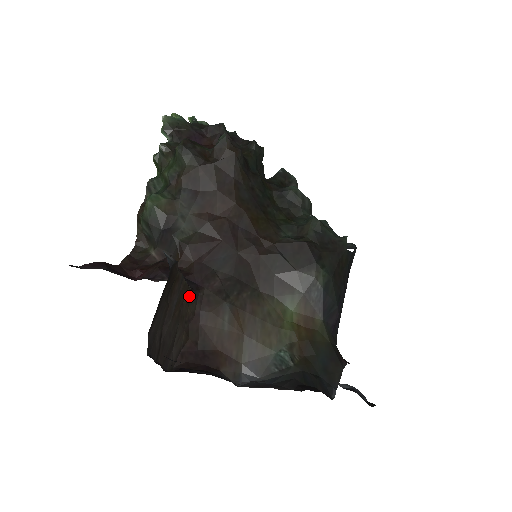
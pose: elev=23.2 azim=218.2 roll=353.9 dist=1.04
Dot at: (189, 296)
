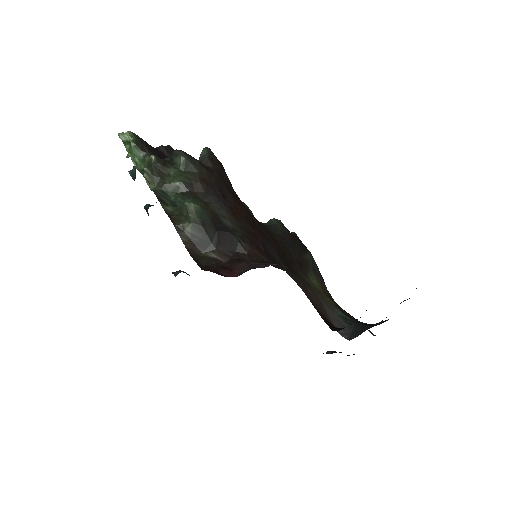
Dot at: occluded
